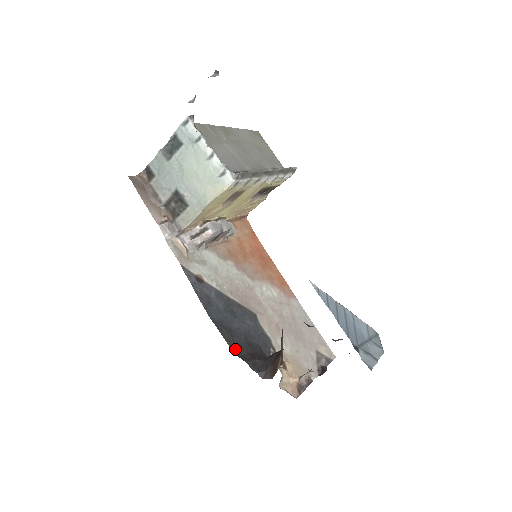
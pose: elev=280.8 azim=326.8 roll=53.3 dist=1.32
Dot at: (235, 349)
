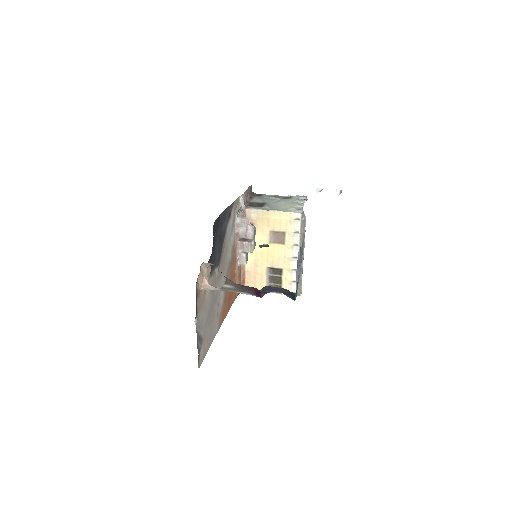
Dot at: (214, 226)
